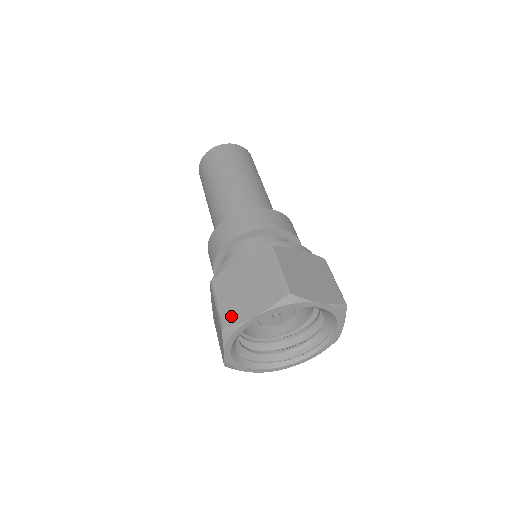
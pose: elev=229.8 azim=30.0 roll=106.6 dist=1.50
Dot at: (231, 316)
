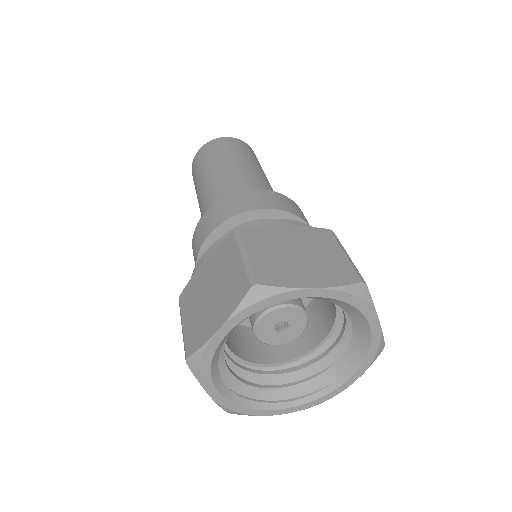
Dot at: (272, 274)
